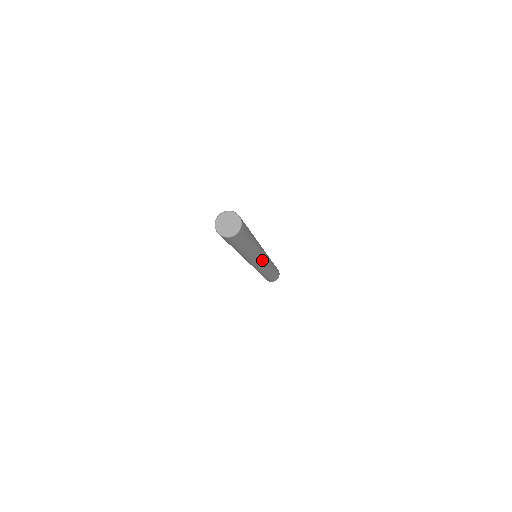
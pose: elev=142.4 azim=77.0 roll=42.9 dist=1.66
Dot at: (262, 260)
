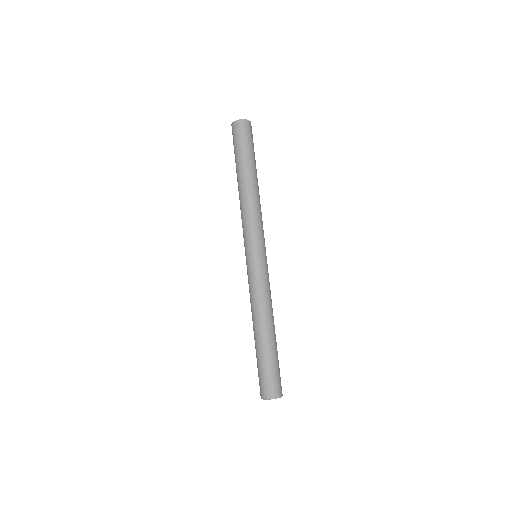
Dot at: occluded
